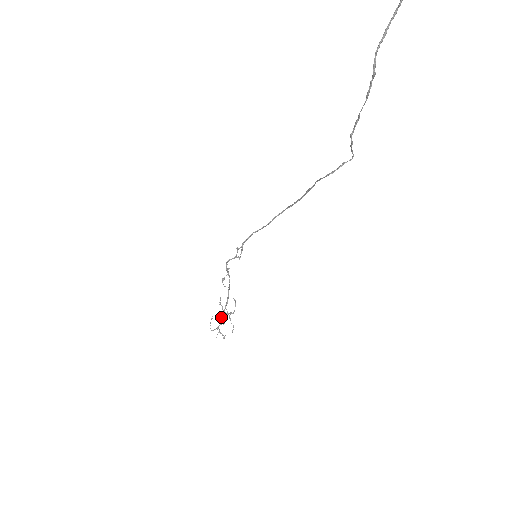
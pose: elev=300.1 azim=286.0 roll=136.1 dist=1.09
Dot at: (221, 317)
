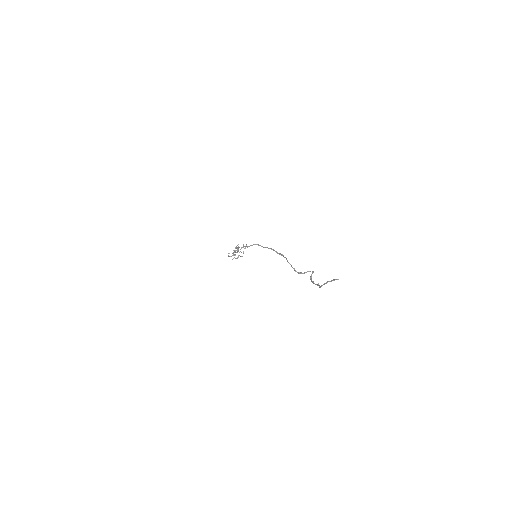
Dot at: (235, 255)
